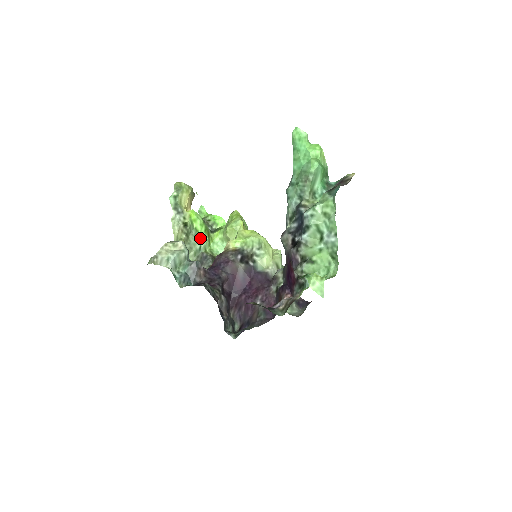
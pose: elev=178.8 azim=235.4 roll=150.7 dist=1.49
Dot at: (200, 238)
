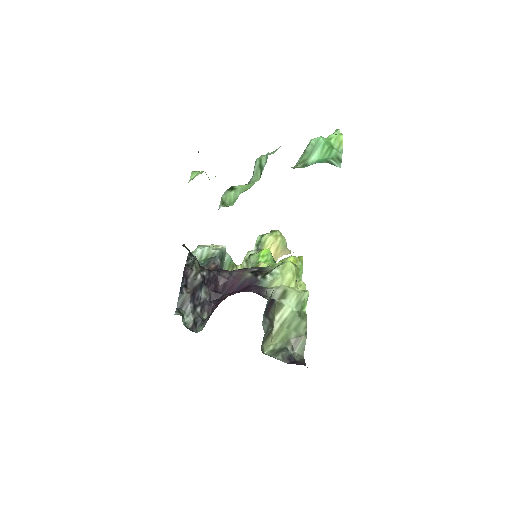
Dot at: occluded
